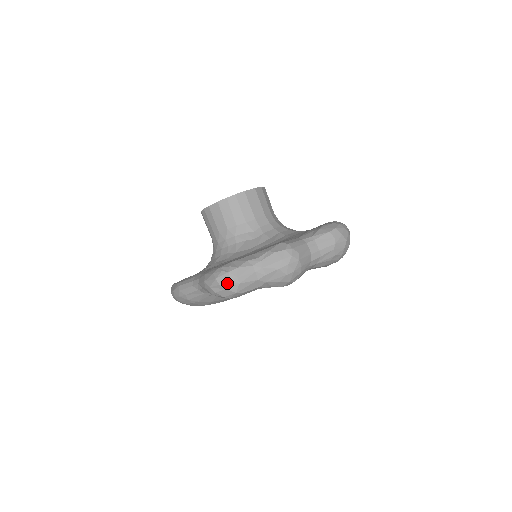
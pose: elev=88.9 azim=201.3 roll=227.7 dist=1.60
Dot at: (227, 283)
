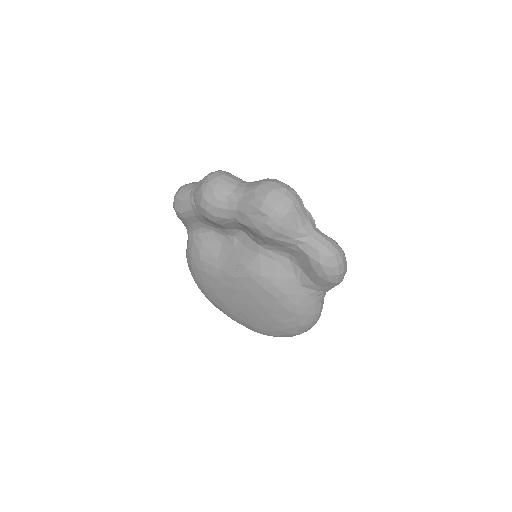
Dot at: (178, 190)
